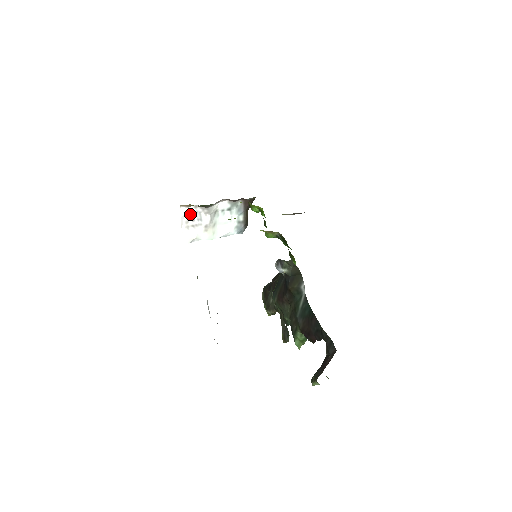
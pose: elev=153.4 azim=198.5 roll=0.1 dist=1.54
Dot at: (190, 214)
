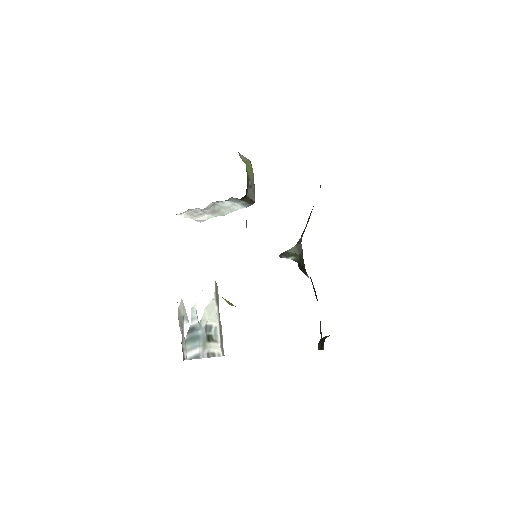
Dot at: (190, 211)
